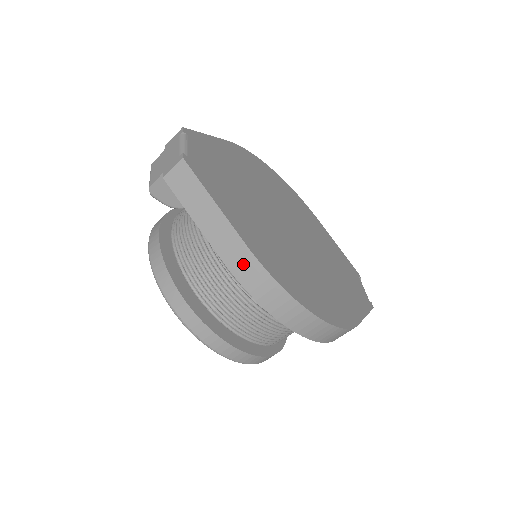
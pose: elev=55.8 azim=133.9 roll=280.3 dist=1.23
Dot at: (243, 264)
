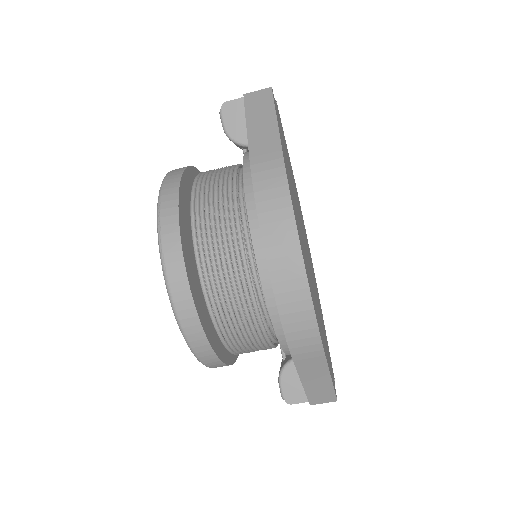
Dot at: (268, 164)
